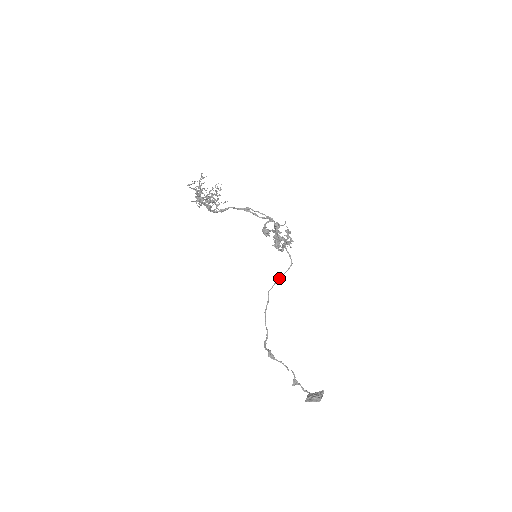
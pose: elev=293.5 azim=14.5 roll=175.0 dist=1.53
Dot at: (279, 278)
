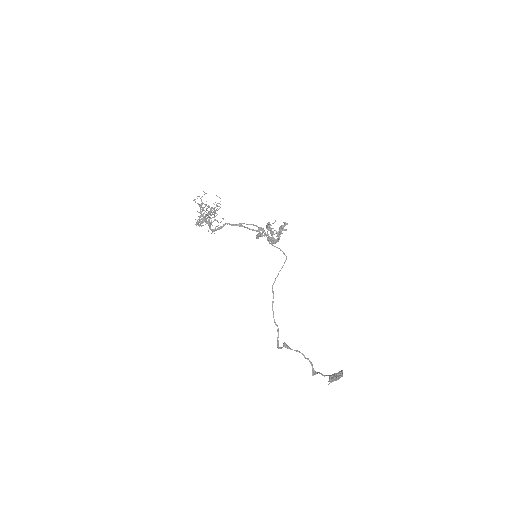
Dot at: occluded
